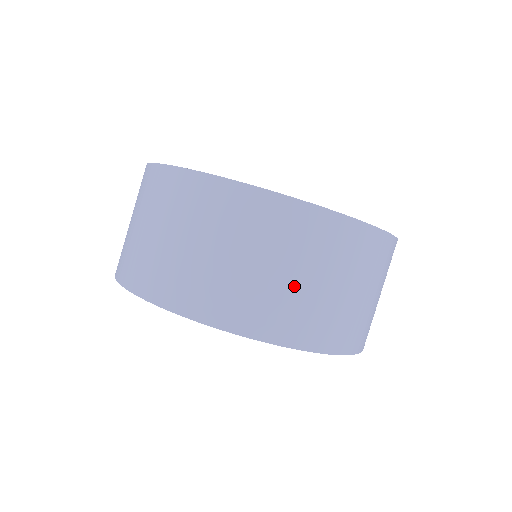
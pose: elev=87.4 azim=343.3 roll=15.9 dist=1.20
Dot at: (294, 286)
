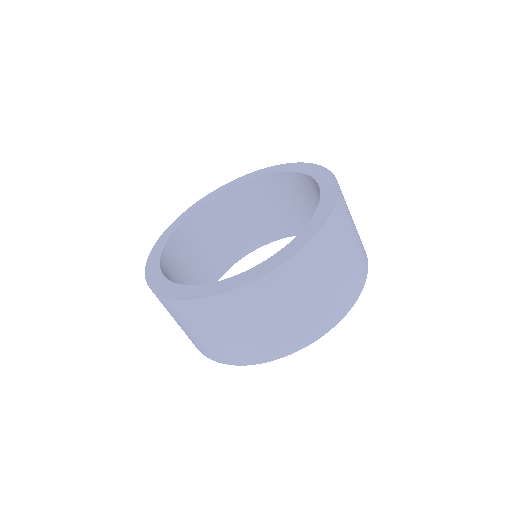
Dot at: (255, 333)
